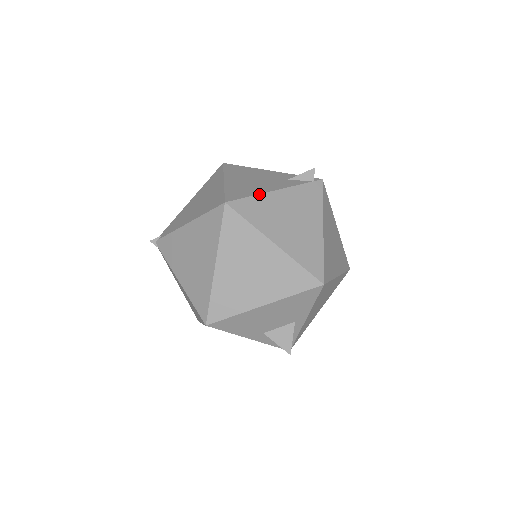
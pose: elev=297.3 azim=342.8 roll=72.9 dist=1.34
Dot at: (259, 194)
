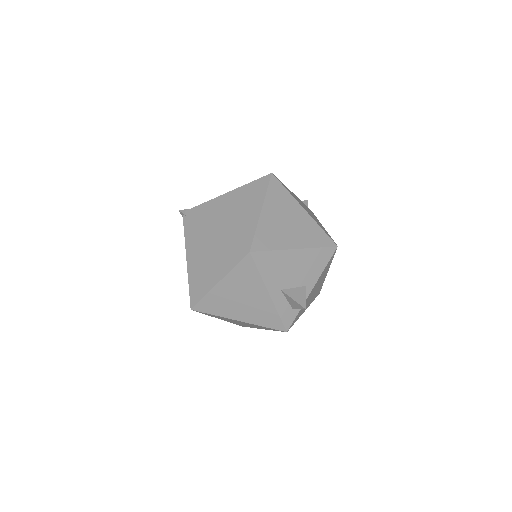
Dot at: occluded
